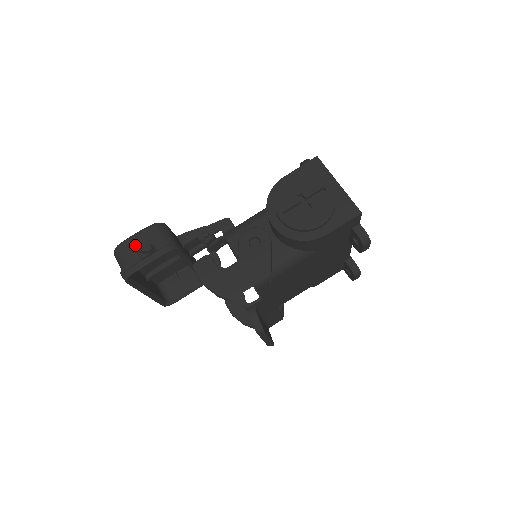
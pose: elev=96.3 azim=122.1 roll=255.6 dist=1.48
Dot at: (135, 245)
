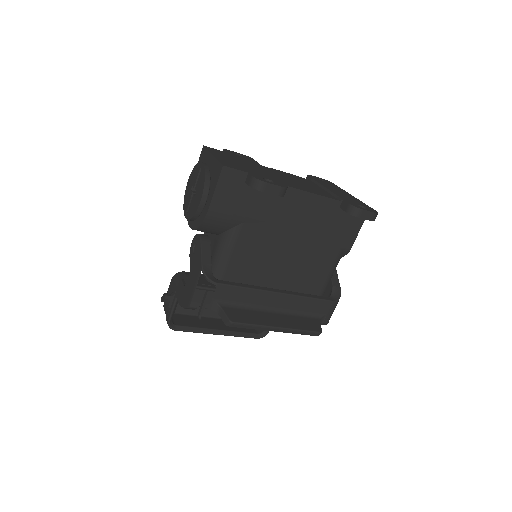
Dot at: occluded
